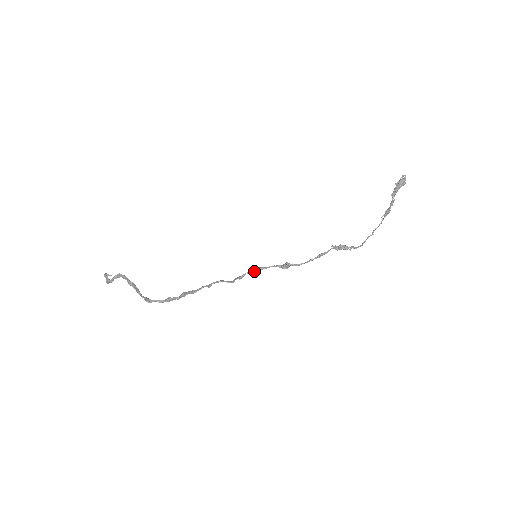
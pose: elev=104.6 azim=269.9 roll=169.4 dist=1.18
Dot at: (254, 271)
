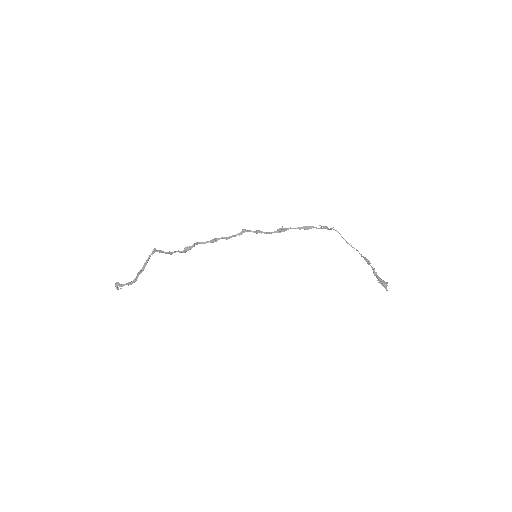
Dot at: (256, 231)
